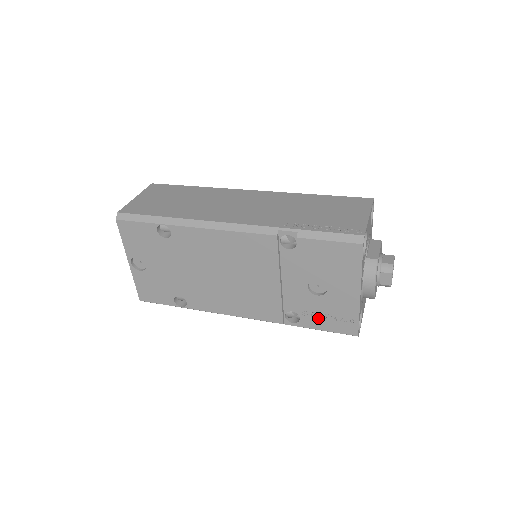
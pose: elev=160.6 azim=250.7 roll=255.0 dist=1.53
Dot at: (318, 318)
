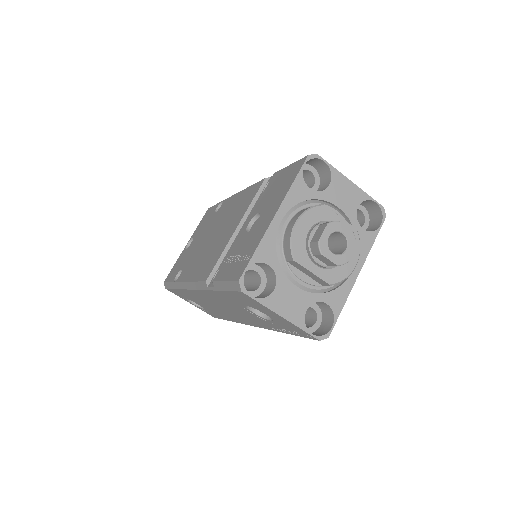
Dot at: (230, 263)
